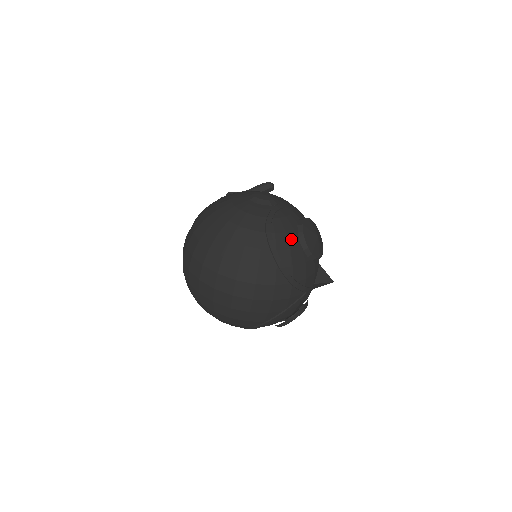
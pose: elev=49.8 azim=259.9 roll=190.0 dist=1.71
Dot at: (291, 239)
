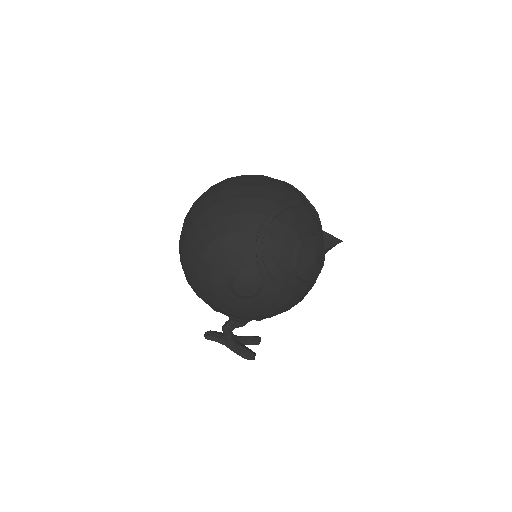
Dot at: occluded
